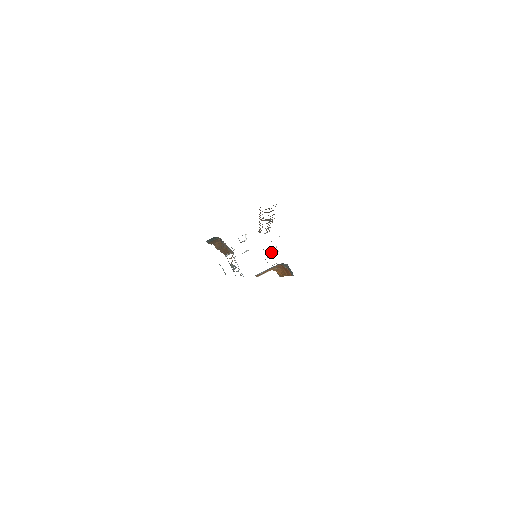
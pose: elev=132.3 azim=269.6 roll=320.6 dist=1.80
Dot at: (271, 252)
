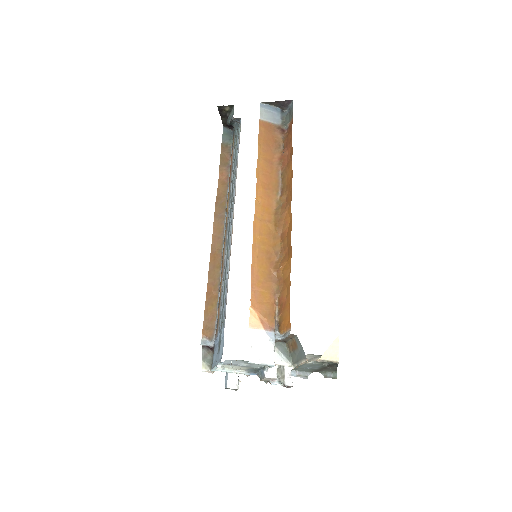
Dot at: (279, 369)
